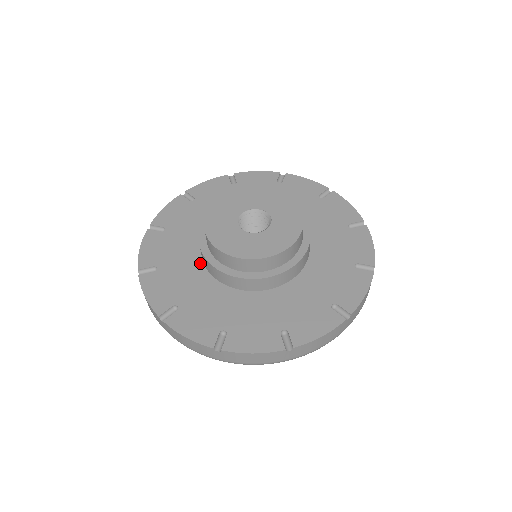
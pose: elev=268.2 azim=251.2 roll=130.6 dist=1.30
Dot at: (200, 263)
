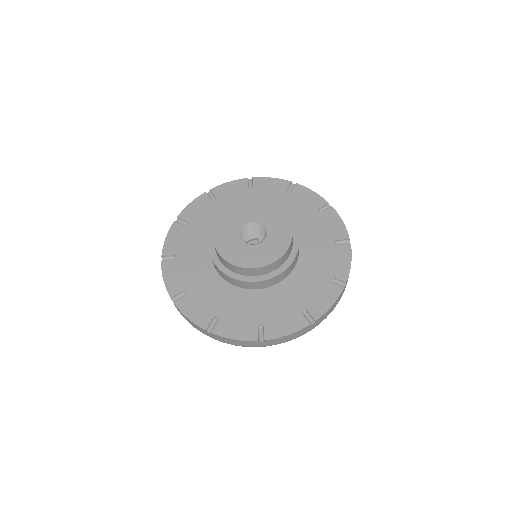
Dot at: (209, 258)
